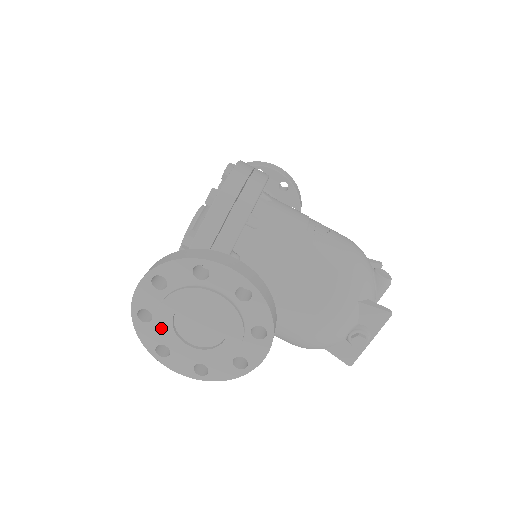
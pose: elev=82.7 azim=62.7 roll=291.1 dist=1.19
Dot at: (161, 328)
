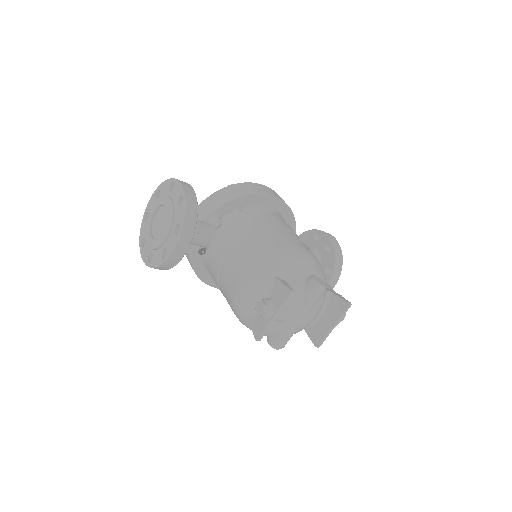
Dot at: (147, 223)
